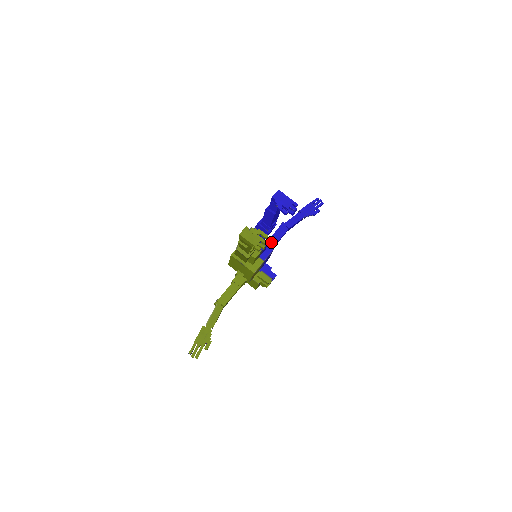
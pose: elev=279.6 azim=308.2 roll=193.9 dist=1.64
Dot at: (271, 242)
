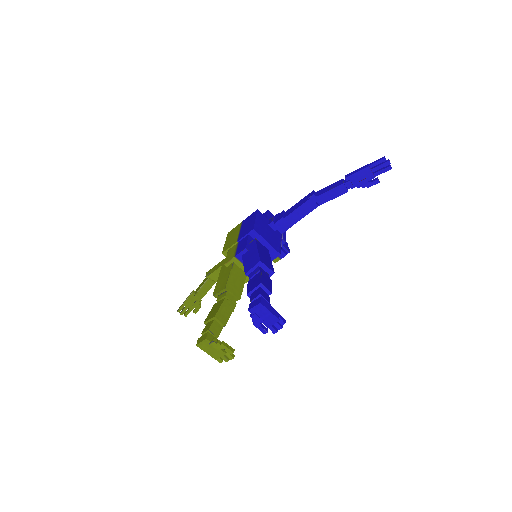
Dot at: (288, 221)
